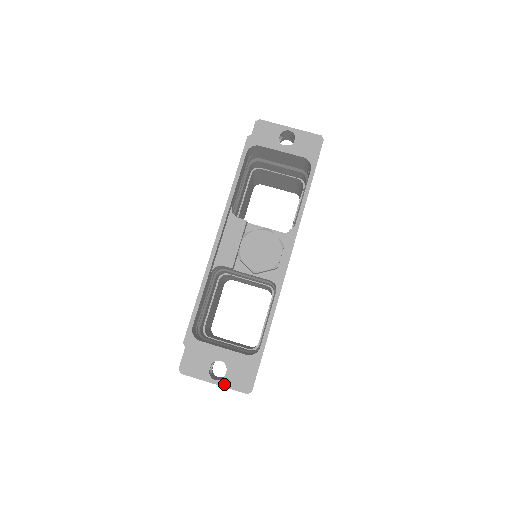
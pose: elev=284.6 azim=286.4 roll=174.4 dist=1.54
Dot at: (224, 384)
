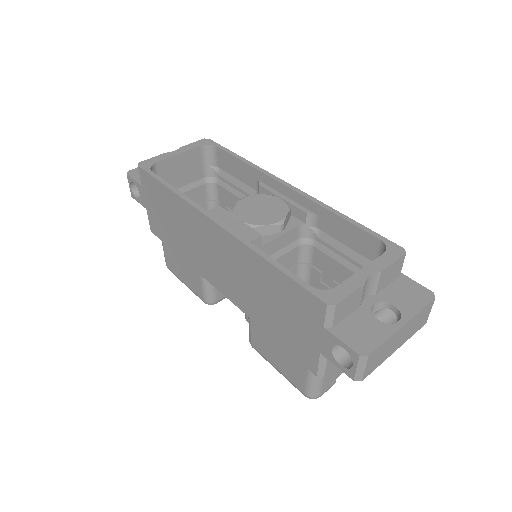
Dot at: (409, 315)
